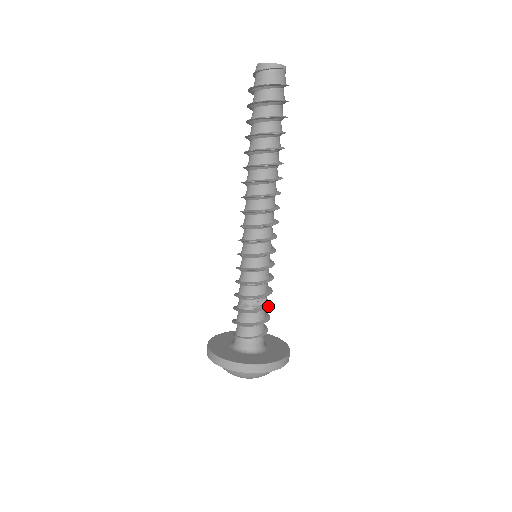
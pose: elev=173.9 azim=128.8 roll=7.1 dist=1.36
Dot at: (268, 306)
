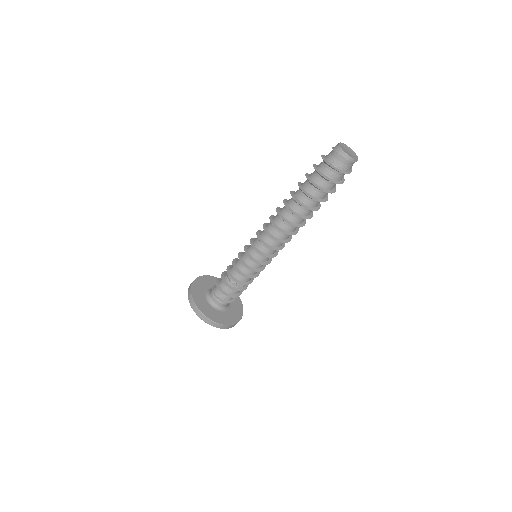
Dot at: (243, 289)
